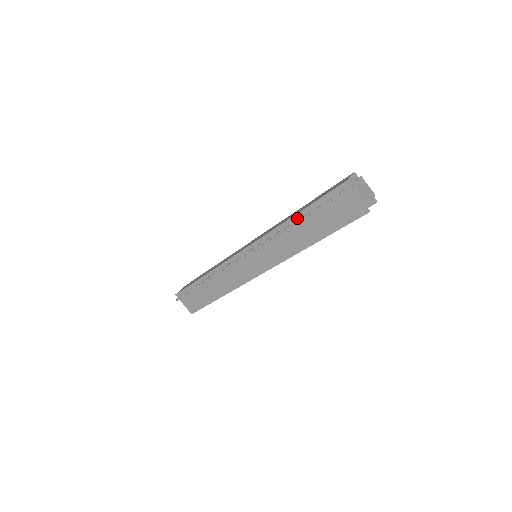
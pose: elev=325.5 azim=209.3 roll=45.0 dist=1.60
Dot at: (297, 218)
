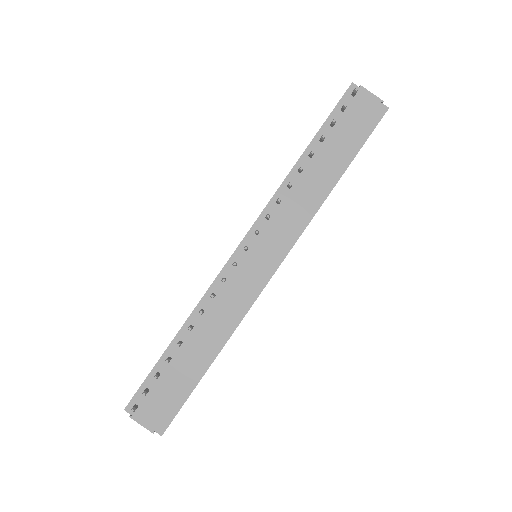
Dot at: (307, 155)
